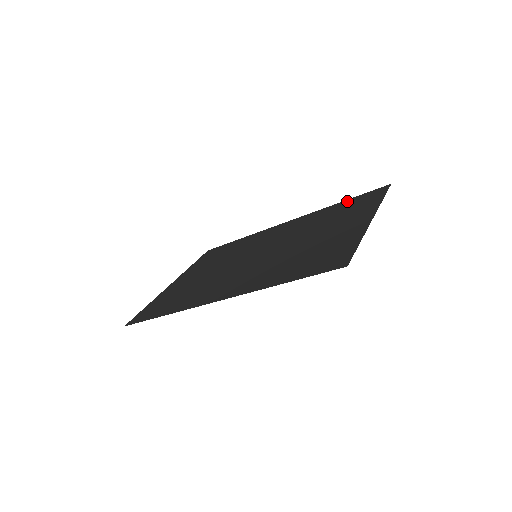
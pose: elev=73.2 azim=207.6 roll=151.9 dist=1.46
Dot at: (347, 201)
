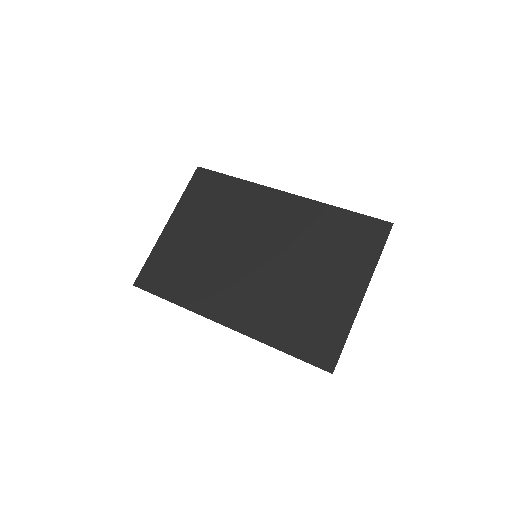
Dot at: (349, 216)
